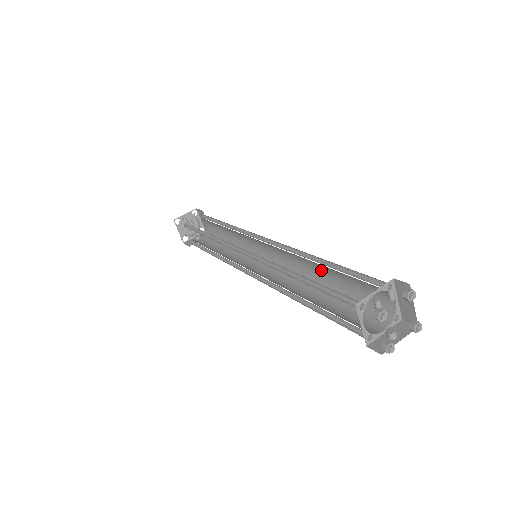
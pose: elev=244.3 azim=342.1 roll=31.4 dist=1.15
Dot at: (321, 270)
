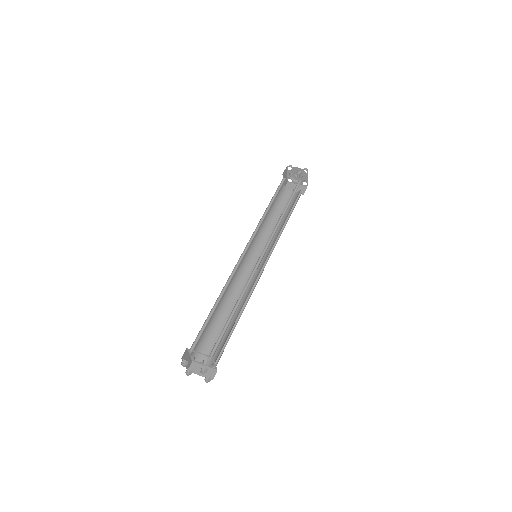
Dot at: occluded
